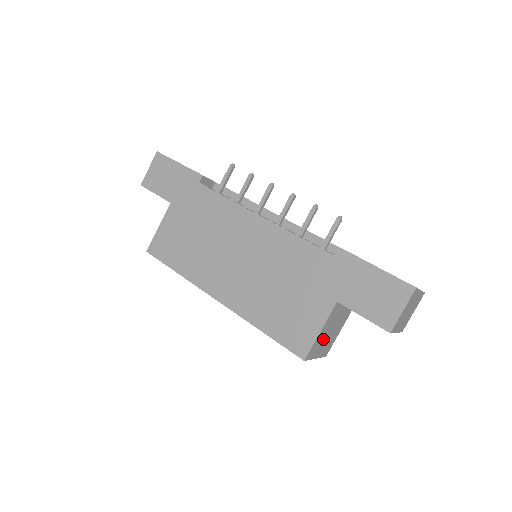
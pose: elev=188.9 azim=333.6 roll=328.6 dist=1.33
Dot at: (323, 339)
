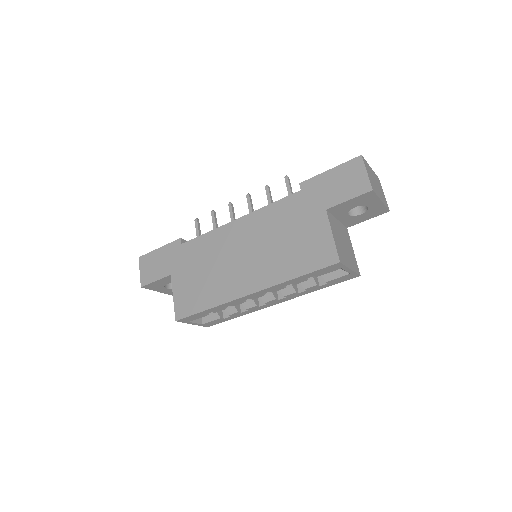
Dot at: (342, 249)
